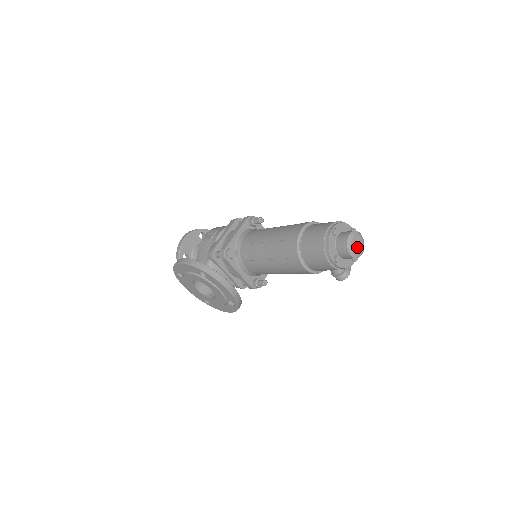
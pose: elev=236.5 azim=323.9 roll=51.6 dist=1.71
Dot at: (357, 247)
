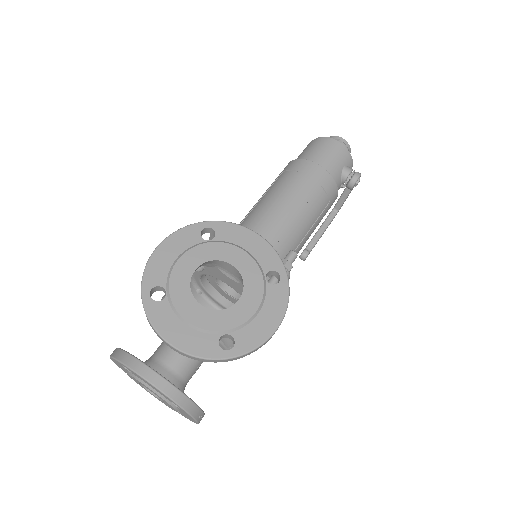
Dot at: occluded
